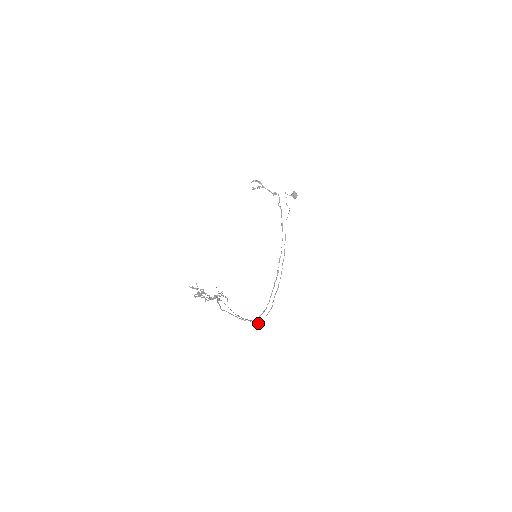
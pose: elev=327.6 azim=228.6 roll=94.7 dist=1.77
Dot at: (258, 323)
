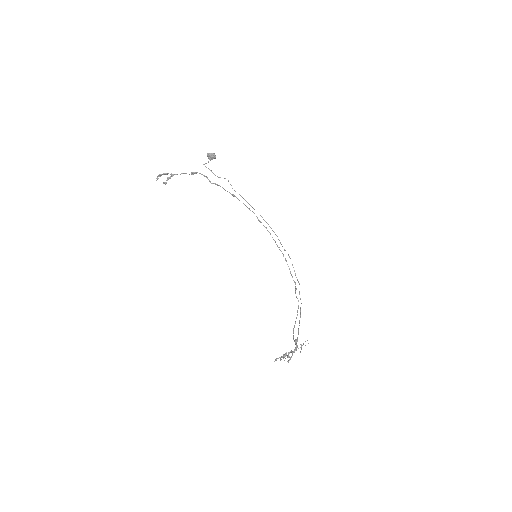
Dot at: (298, 282)
